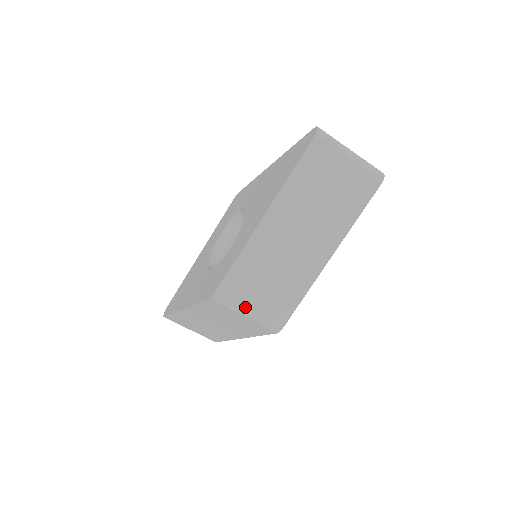
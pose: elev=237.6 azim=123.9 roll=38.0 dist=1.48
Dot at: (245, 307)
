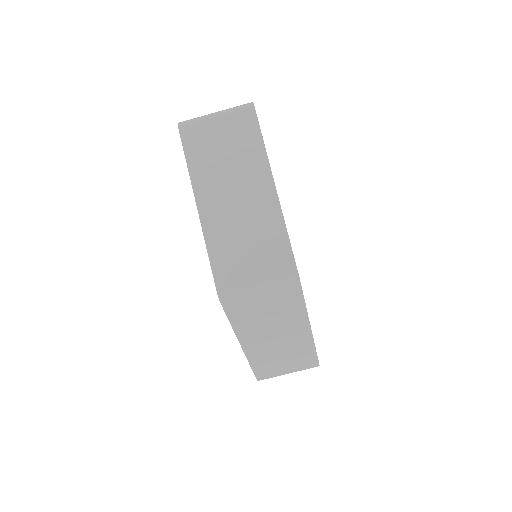
Dot at: (250, 282)
